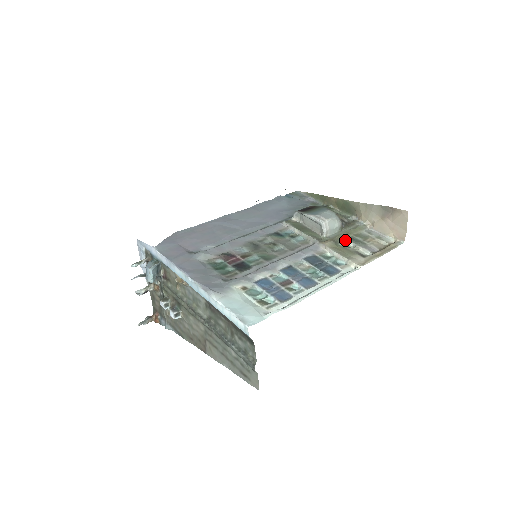
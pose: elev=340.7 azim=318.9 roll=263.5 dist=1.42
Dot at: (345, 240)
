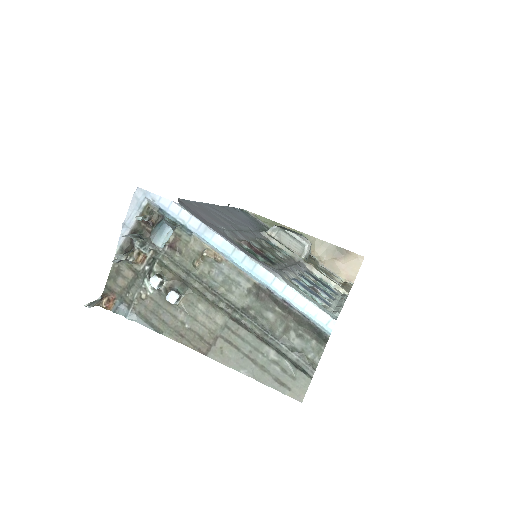
Dot at: occluded
